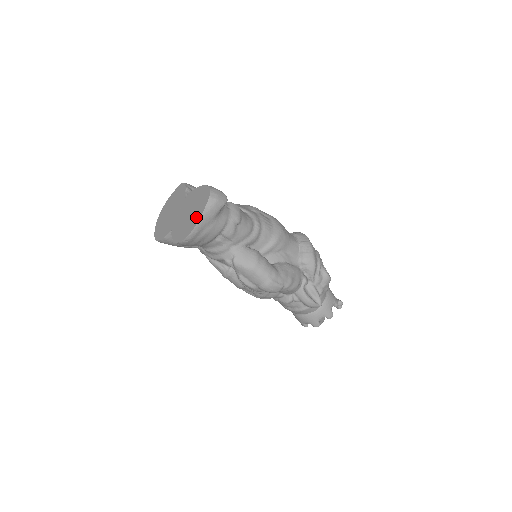
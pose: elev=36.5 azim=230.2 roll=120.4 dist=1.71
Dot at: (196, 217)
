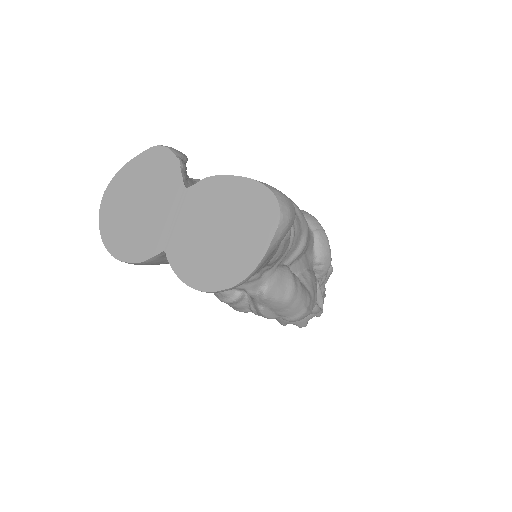
Dot at: (249, 251)
